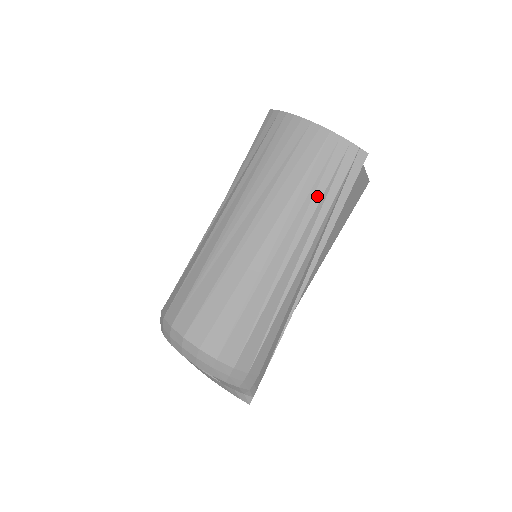
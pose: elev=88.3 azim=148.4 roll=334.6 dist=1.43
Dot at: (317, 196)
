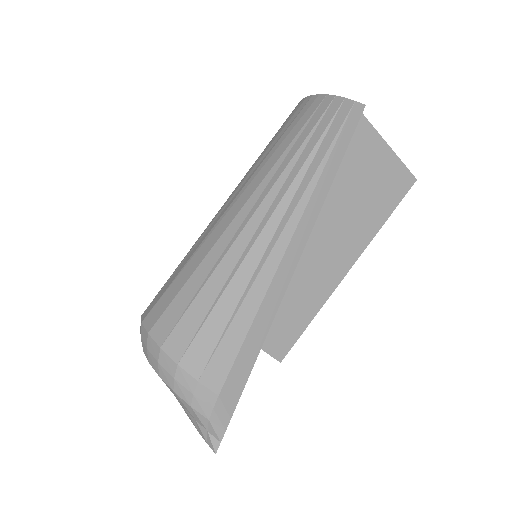
Dot at: (302, 159)
